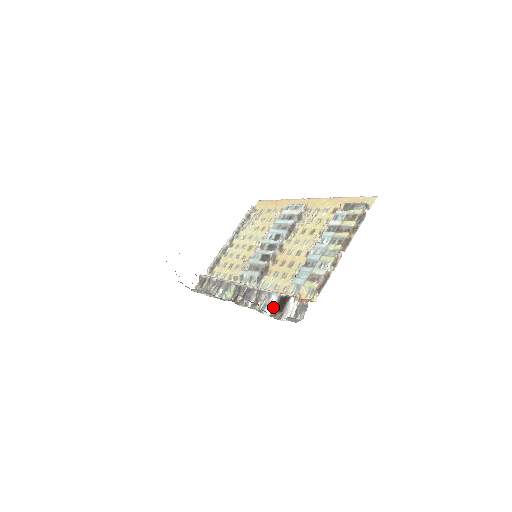
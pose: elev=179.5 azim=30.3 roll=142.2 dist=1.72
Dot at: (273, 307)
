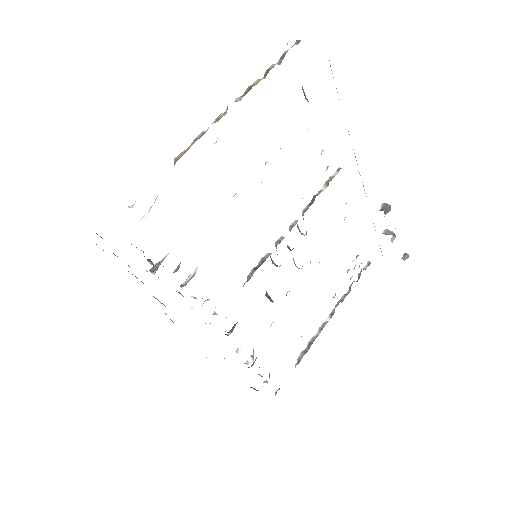
Dot at: occluded
